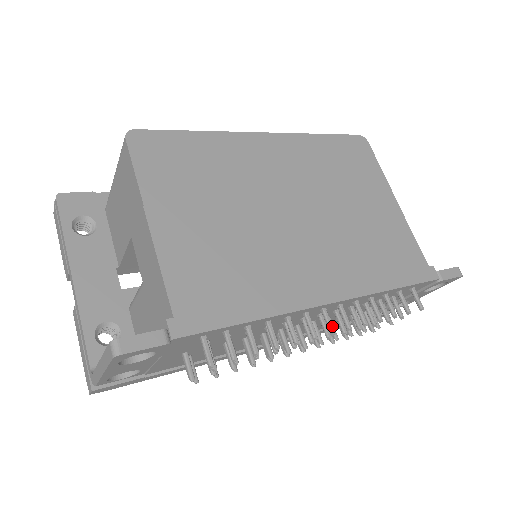
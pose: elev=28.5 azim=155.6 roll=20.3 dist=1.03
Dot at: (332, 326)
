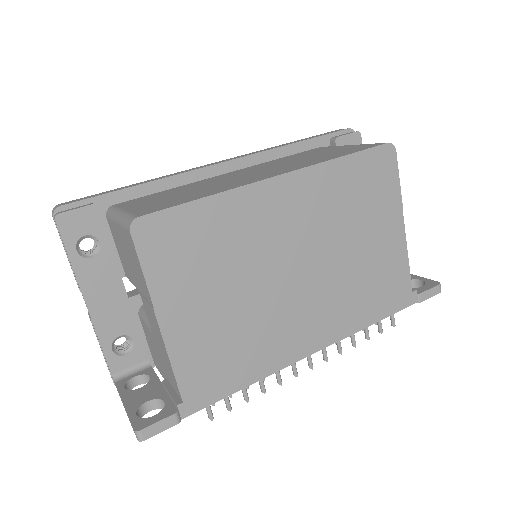
Dot at: (312, 363)
